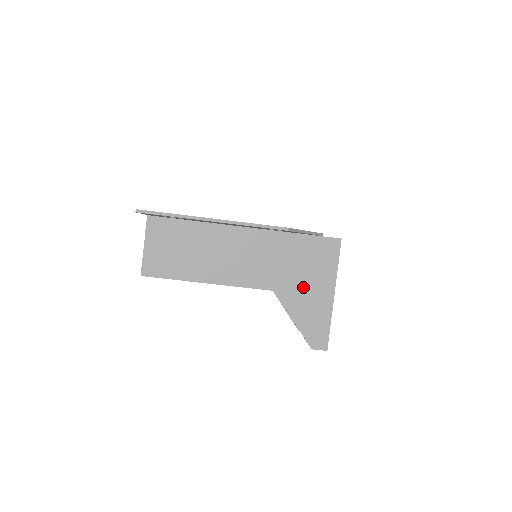
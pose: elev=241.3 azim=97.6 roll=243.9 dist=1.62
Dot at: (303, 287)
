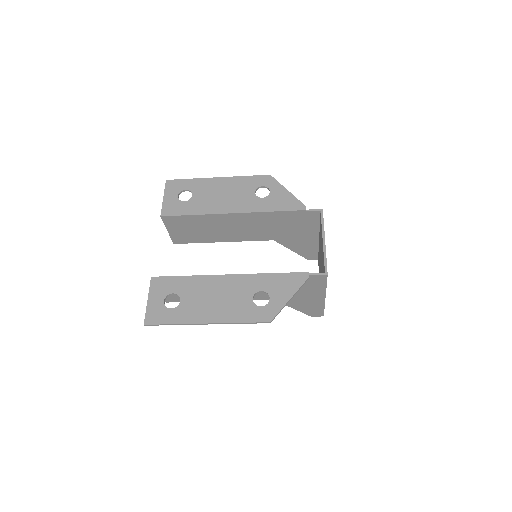
Dot at: (298, 297)
